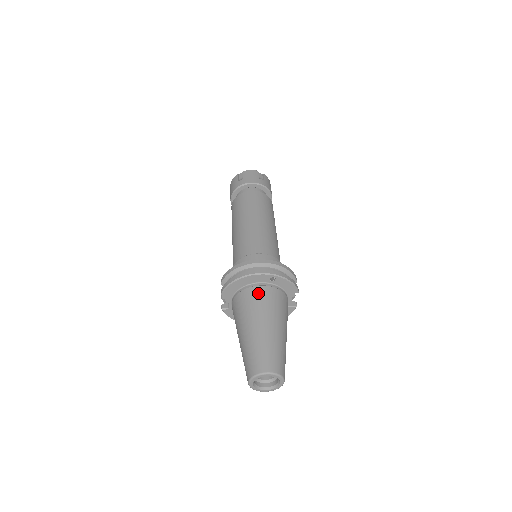
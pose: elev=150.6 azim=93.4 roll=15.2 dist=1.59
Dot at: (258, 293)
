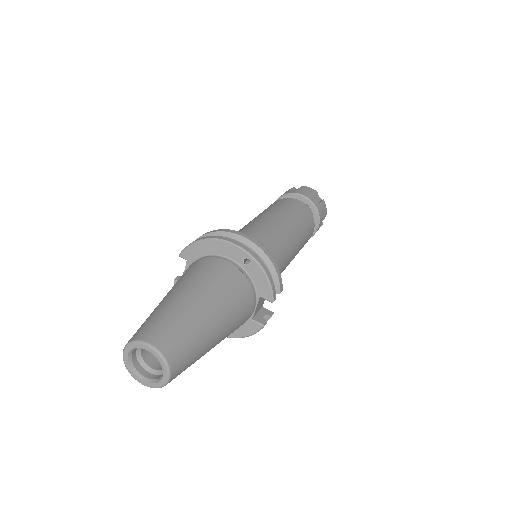
Dot at: (218, 266)
